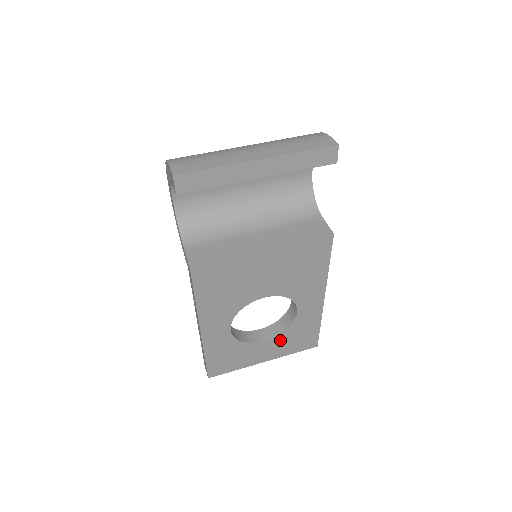
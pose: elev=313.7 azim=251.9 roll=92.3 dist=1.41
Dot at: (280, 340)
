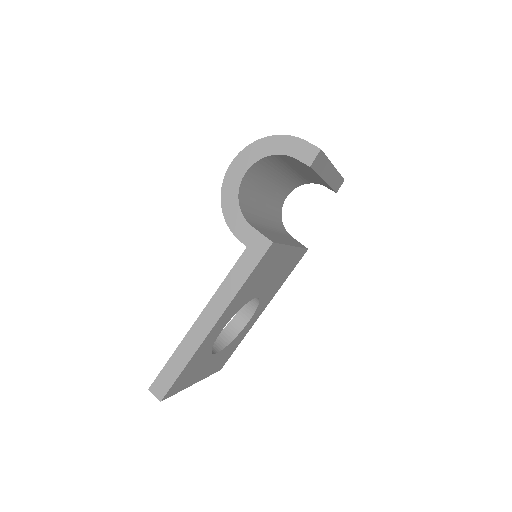
Dot at: (220, 355)
